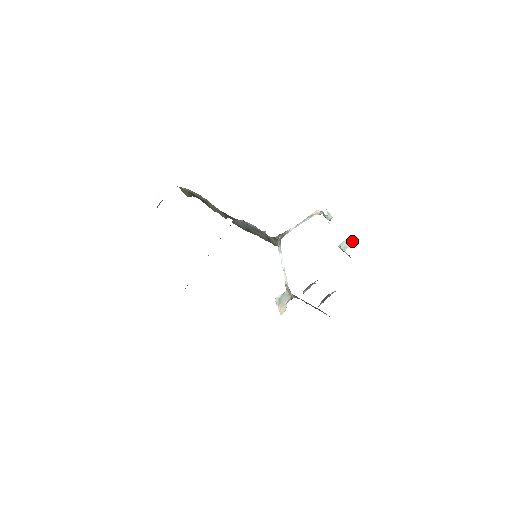
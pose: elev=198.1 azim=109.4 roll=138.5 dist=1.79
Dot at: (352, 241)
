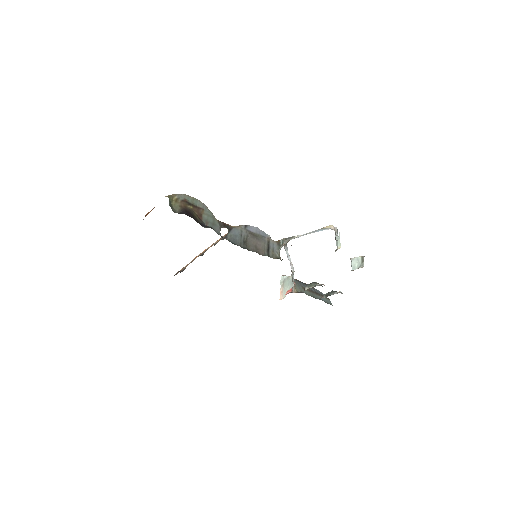
Dot at: (363, 263)
